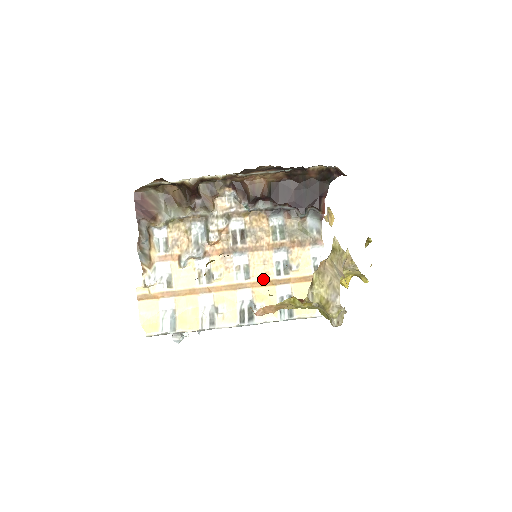
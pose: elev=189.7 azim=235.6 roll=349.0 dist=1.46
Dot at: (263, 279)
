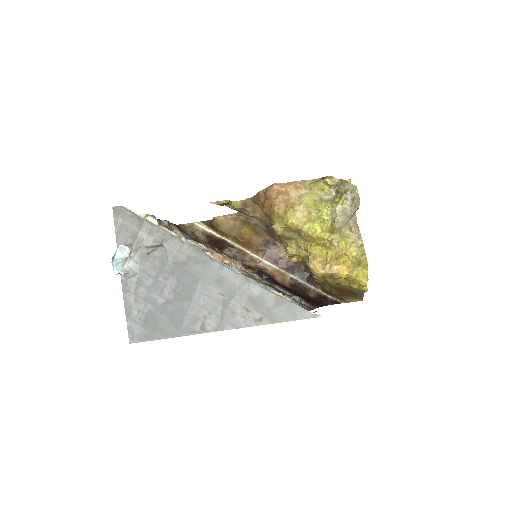
Dot at: occluded
